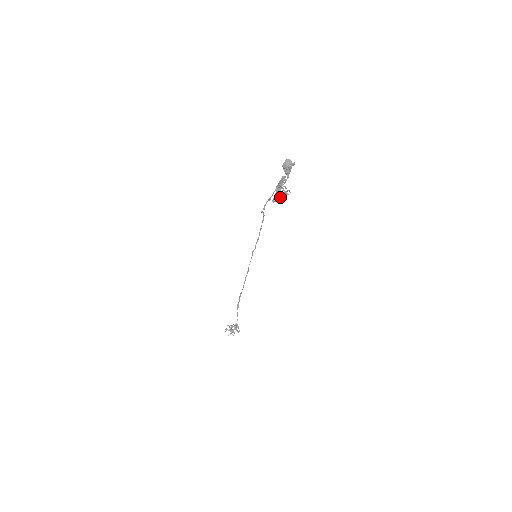
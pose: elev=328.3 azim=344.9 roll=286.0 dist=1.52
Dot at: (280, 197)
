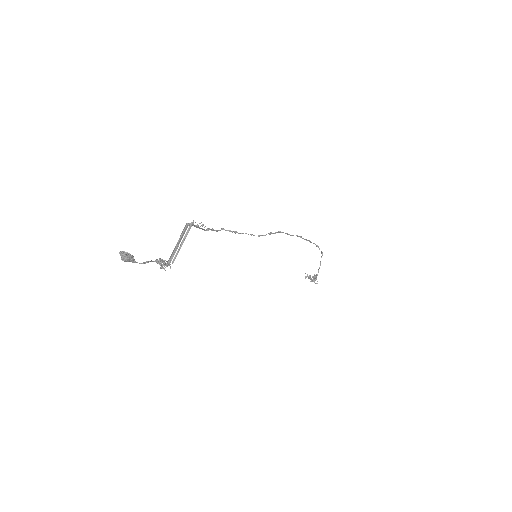
Dot at: (166, 265)
